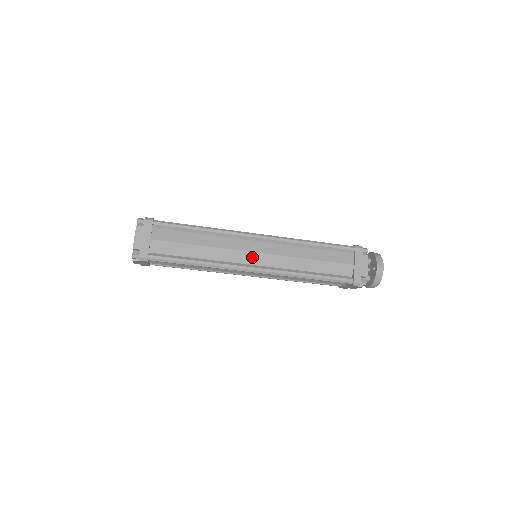
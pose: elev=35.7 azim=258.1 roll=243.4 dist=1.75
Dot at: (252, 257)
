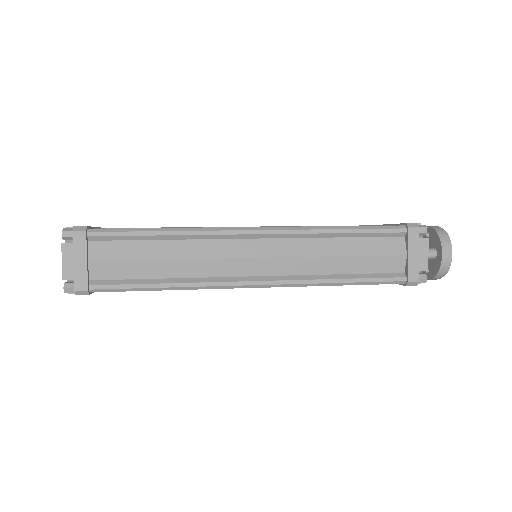
Dot at: occluded
